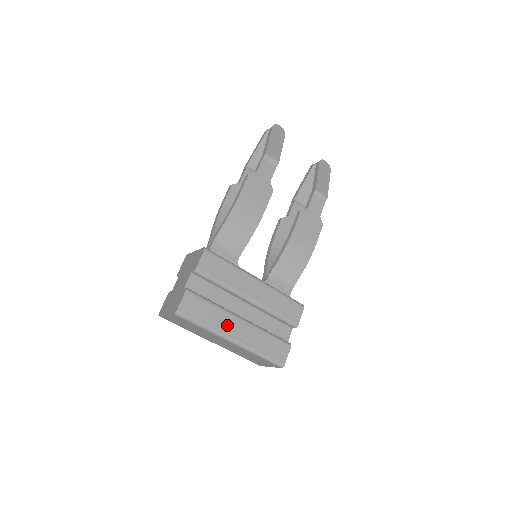
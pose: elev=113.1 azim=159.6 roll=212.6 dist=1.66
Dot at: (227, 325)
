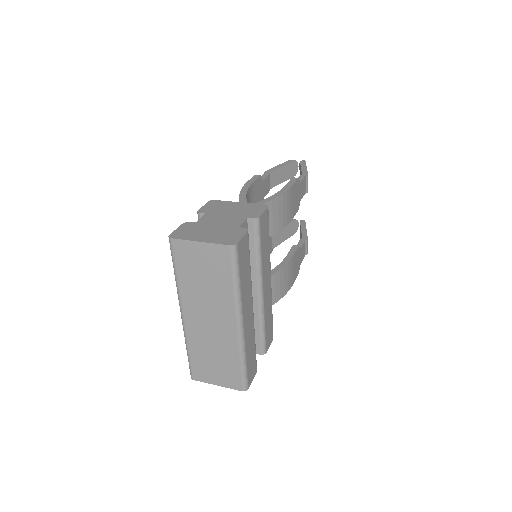
Dot at: (247, 302)
